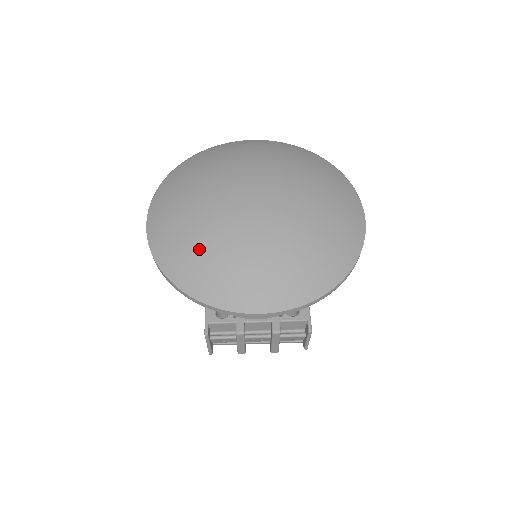
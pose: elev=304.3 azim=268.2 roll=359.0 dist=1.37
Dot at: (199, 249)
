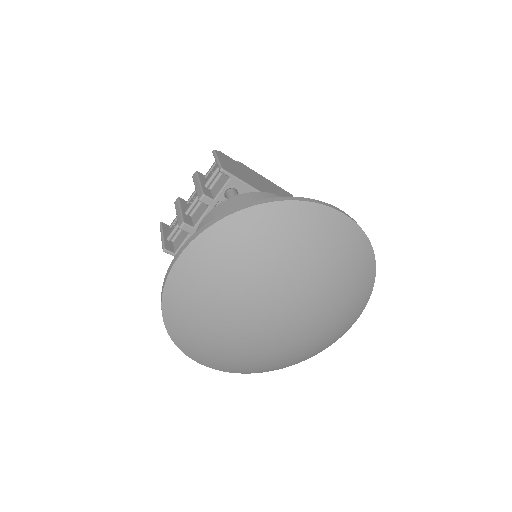
Dot at: (284, 361)
